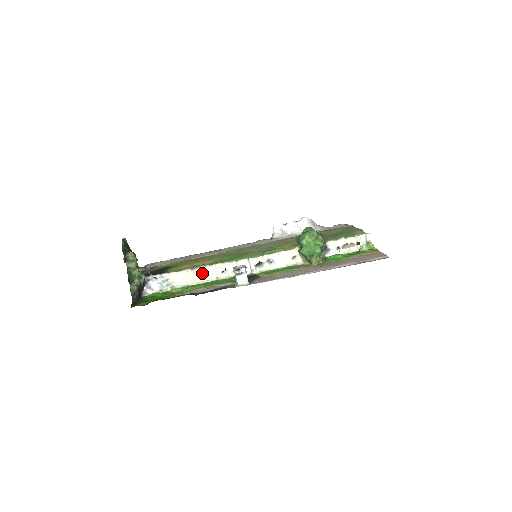
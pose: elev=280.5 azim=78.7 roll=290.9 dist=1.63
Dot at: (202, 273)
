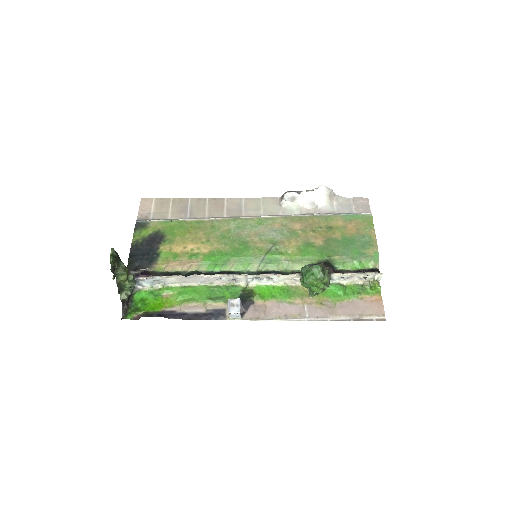
Dot at: (196, 279)
